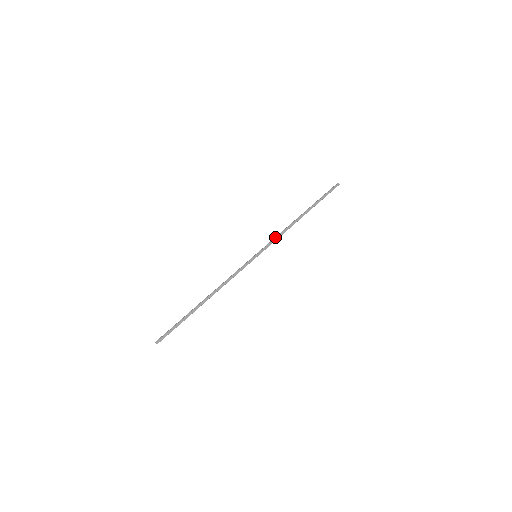
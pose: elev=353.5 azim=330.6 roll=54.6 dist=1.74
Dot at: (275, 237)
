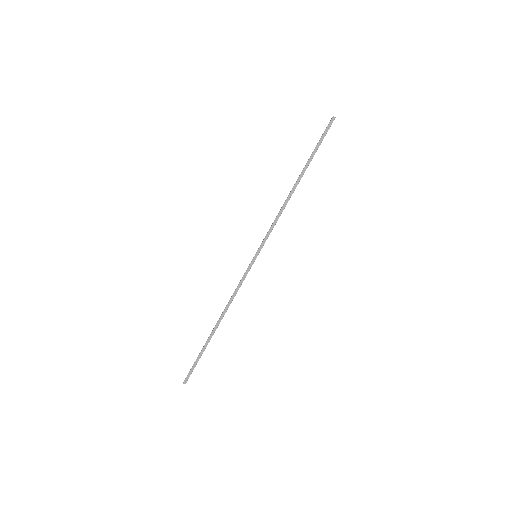
Dot at: occluded
